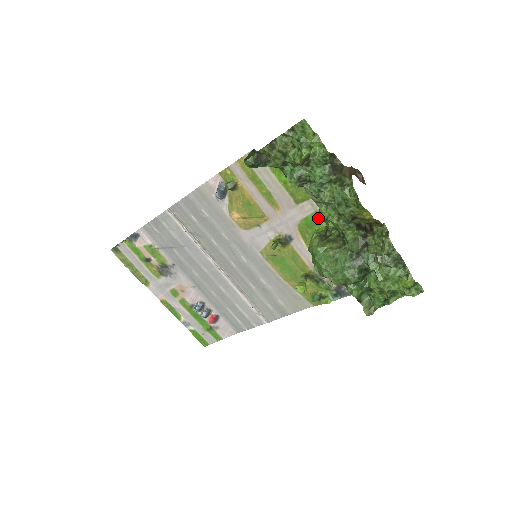
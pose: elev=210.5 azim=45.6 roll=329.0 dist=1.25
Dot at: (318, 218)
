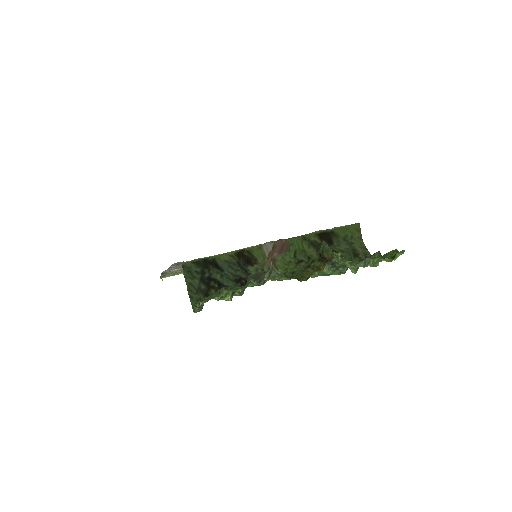
Dot at: occluded
